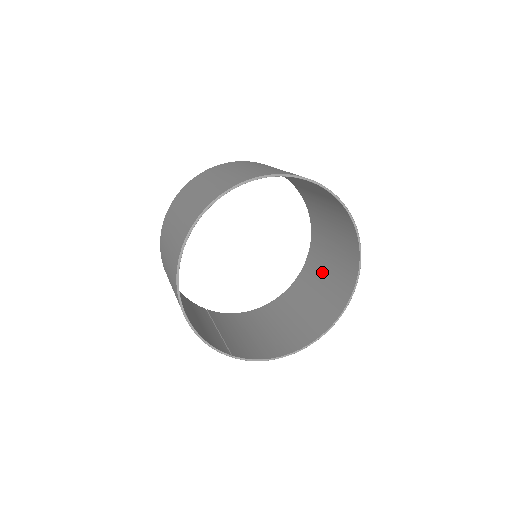
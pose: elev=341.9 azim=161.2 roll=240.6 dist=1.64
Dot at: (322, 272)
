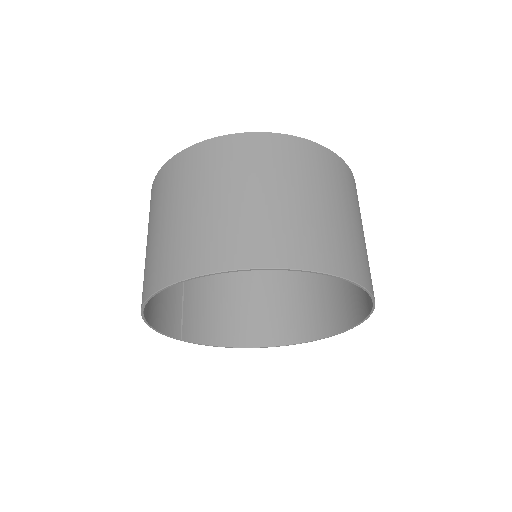
Dot at: occluded
